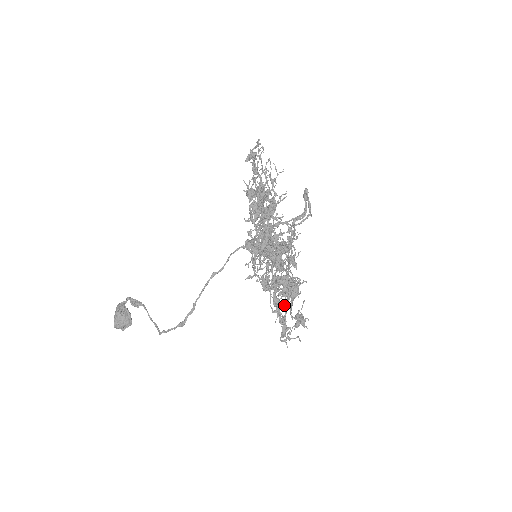
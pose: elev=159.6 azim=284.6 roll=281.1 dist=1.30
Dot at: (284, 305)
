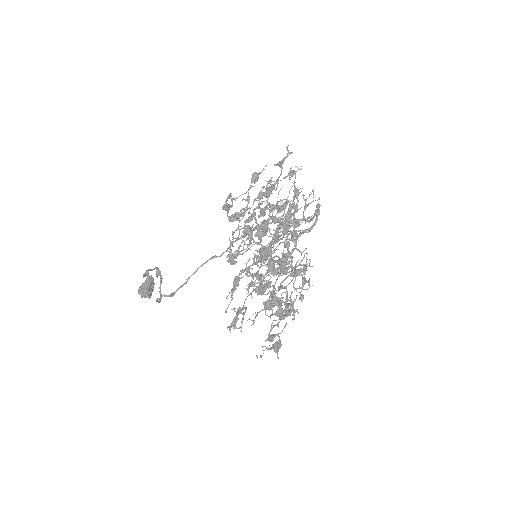
Dot at: (259, 311)
